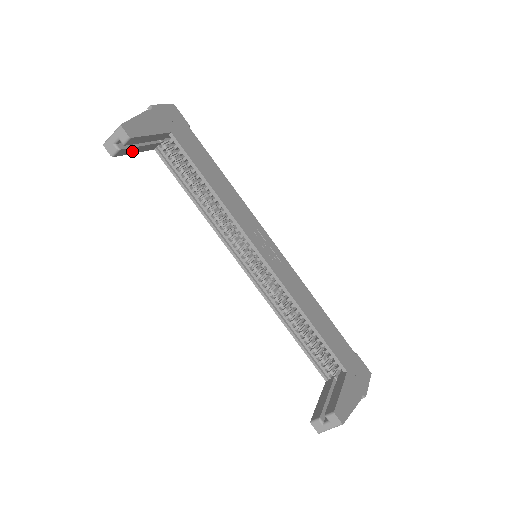
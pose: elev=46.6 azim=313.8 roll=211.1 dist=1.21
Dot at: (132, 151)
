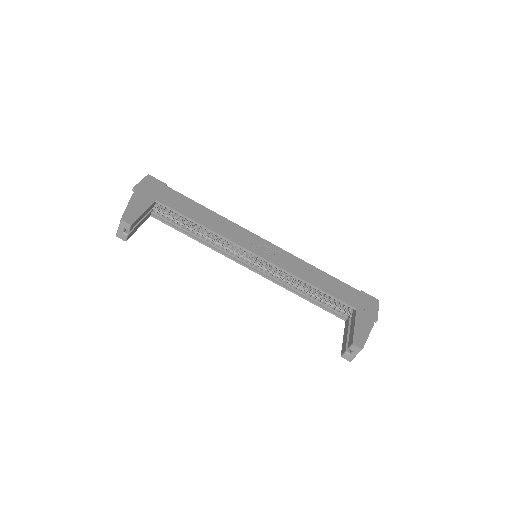
Dot at: (136, 229)
